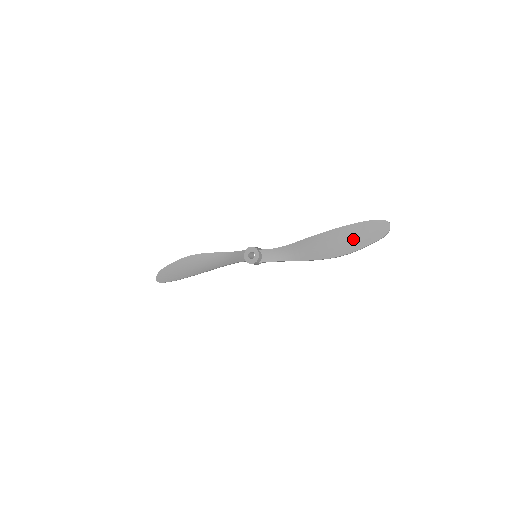
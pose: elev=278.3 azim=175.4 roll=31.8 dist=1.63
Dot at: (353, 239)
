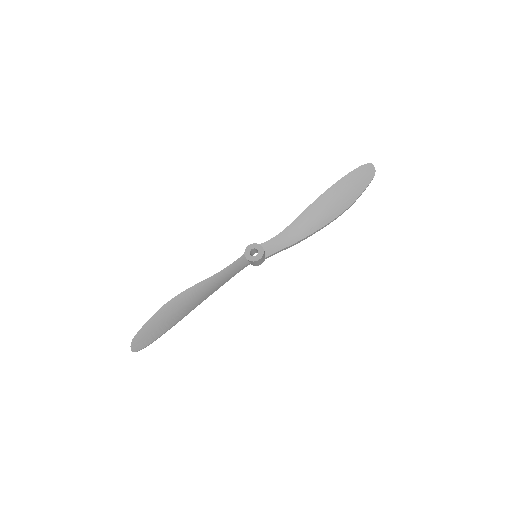
Dot at: (348, 191)
